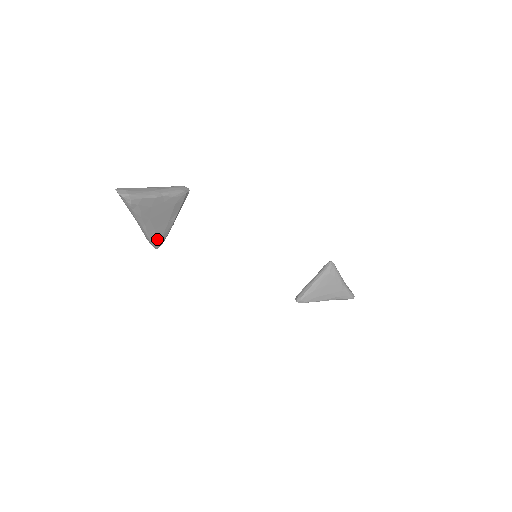
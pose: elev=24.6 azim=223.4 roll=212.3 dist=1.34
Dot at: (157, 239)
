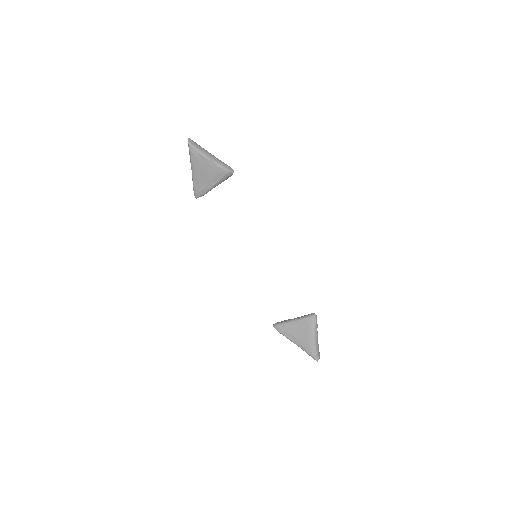
Dot at: (198, 190)
